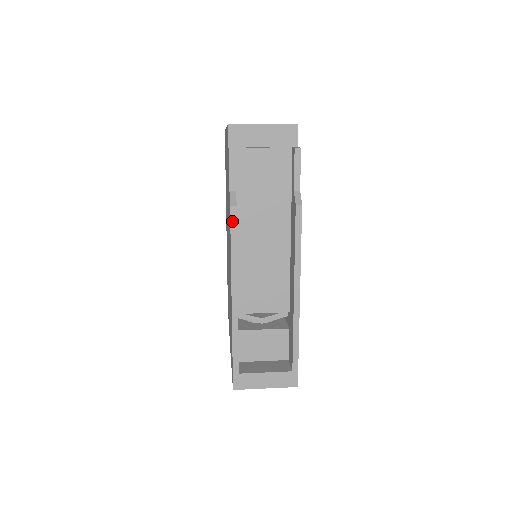
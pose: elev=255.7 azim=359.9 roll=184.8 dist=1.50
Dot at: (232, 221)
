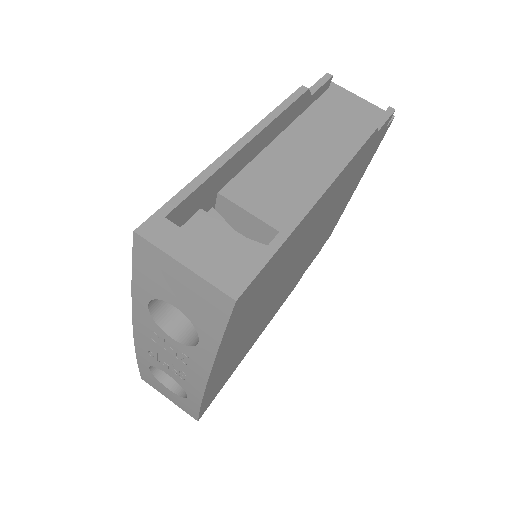
Dot at: (295, 94)
